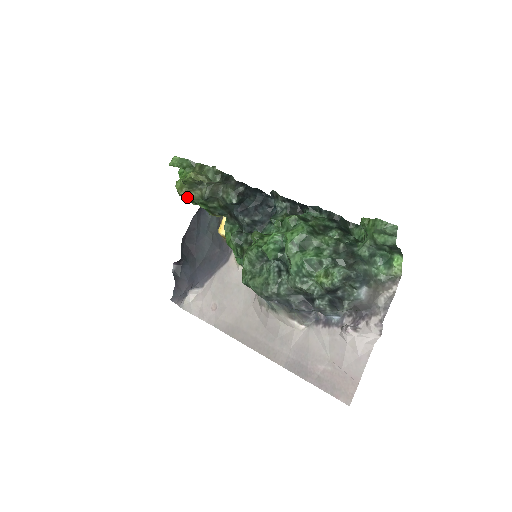
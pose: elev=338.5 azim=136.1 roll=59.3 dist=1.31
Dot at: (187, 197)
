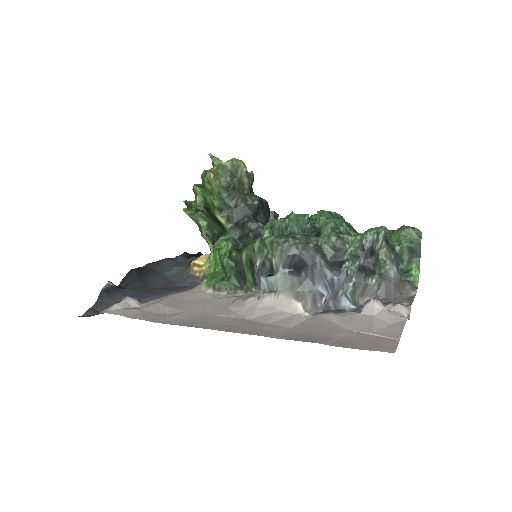
Dot at: (208, 186)
